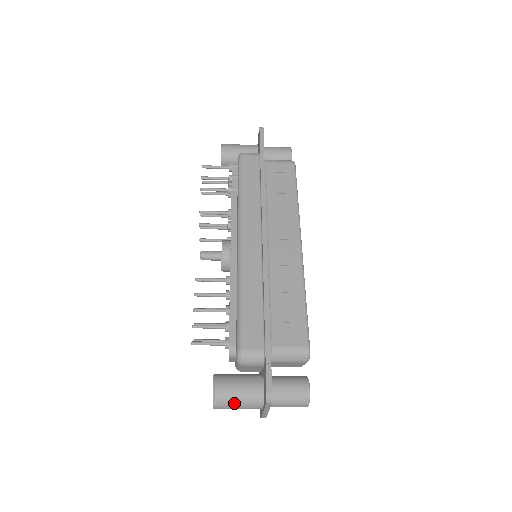
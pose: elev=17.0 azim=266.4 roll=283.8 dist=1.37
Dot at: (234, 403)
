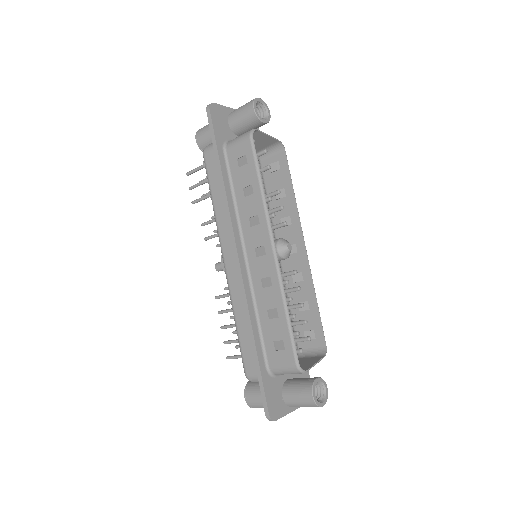
Dot at: occluded
